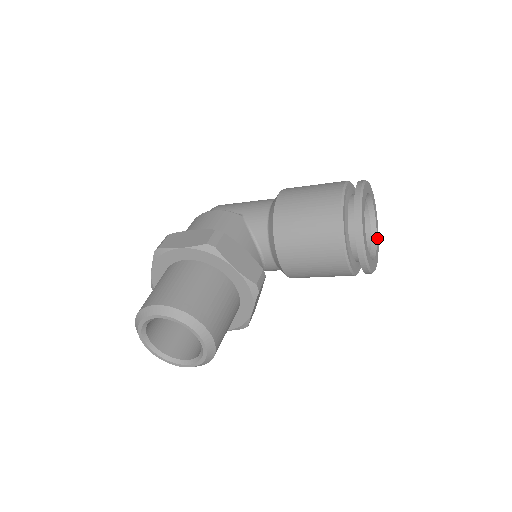
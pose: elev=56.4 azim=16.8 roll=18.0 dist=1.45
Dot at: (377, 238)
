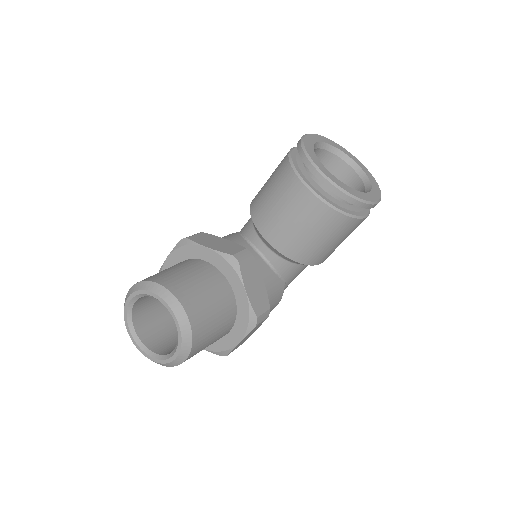
Dot at: (374, 185)
